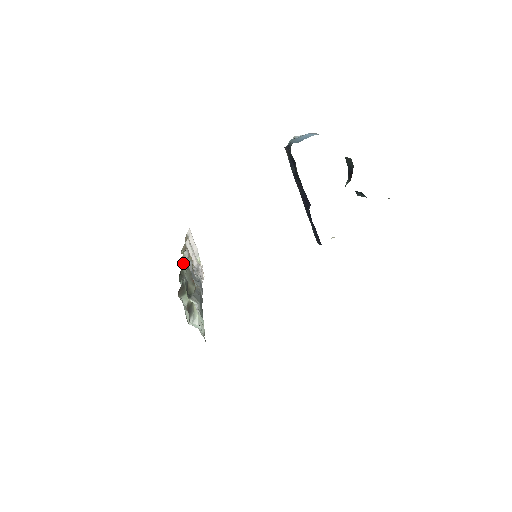
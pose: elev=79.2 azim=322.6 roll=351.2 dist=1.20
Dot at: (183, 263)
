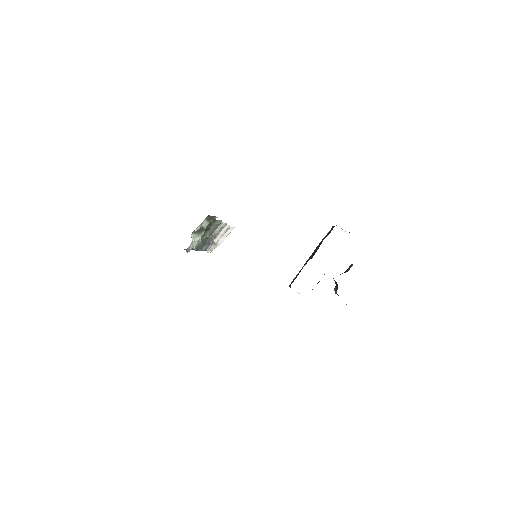
Dot at: occluded
